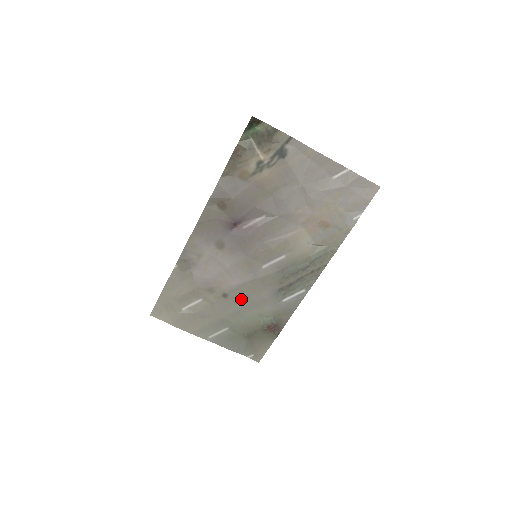
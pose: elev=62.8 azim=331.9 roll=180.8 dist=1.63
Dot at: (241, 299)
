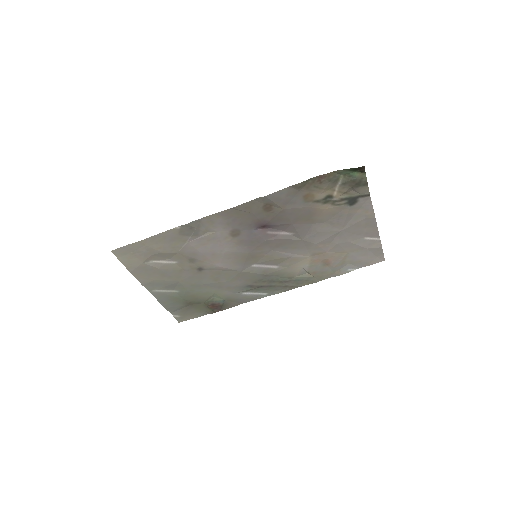
Dot at: (211, 278)
